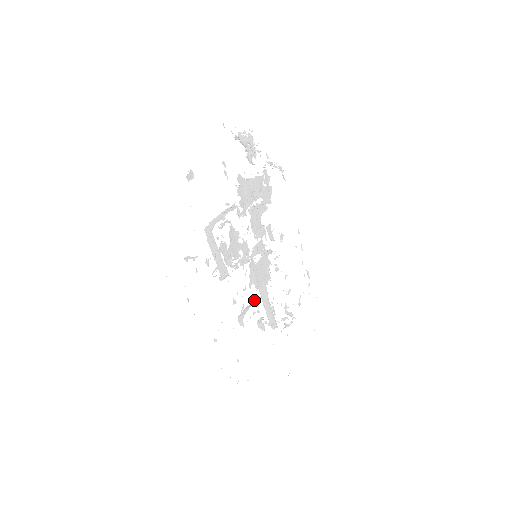
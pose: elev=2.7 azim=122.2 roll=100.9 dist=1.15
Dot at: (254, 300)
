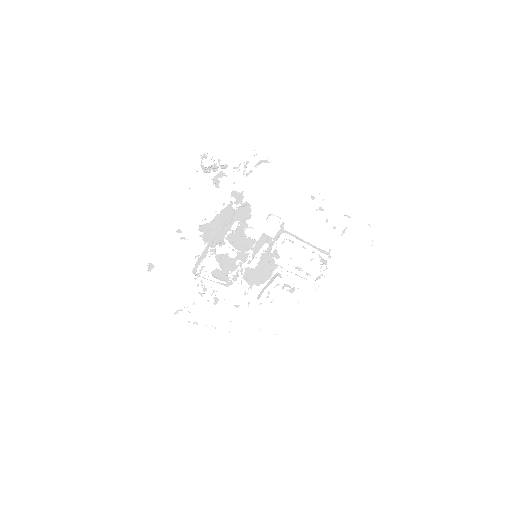
Dot at: (271, 279)
